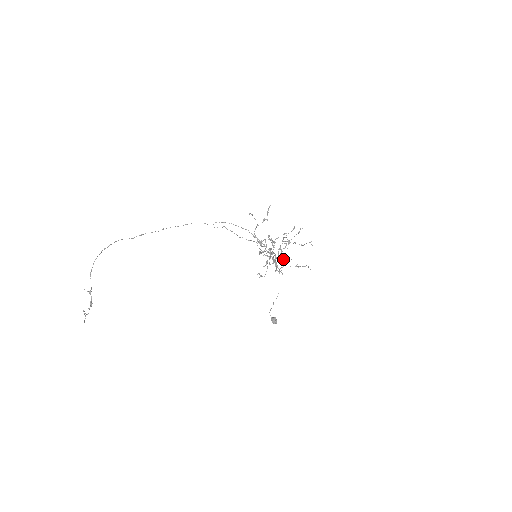
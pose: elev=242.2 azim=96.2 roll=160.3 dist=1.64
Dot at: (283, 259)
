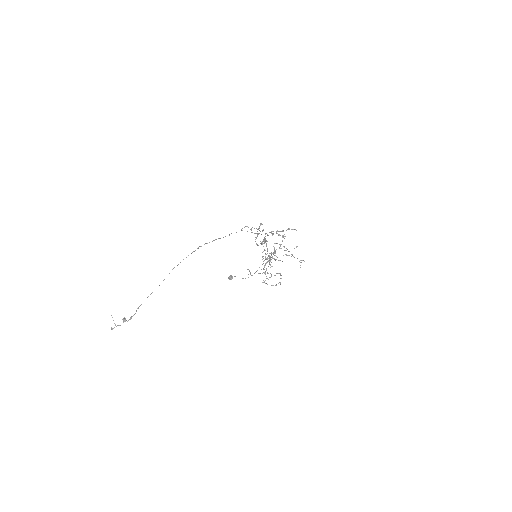
Dot at: (270, 253)
